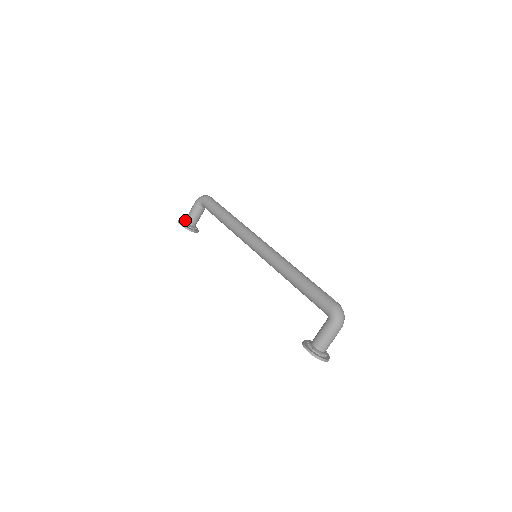
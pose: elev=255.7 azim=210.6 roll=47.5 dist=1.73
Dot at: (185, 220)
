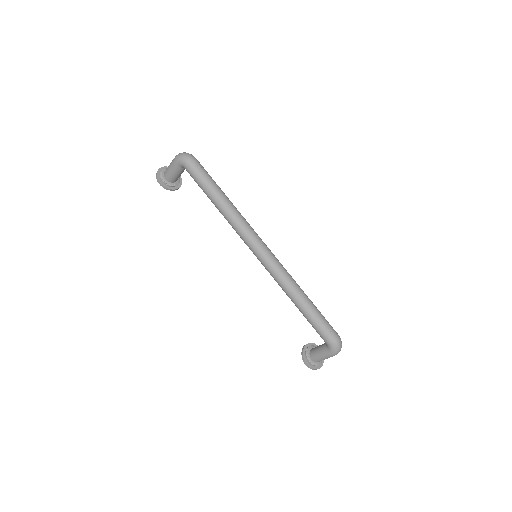
Dot at: (165, 177)
